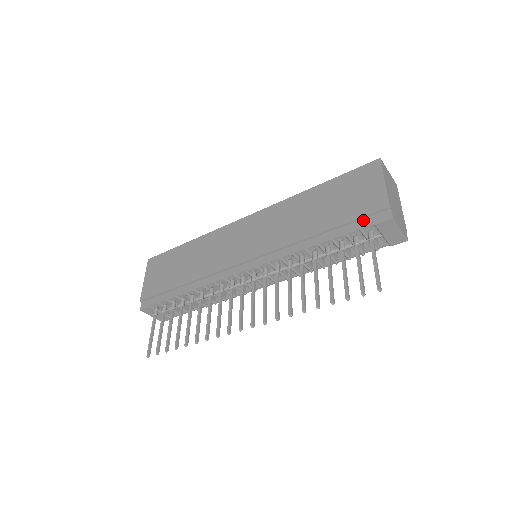
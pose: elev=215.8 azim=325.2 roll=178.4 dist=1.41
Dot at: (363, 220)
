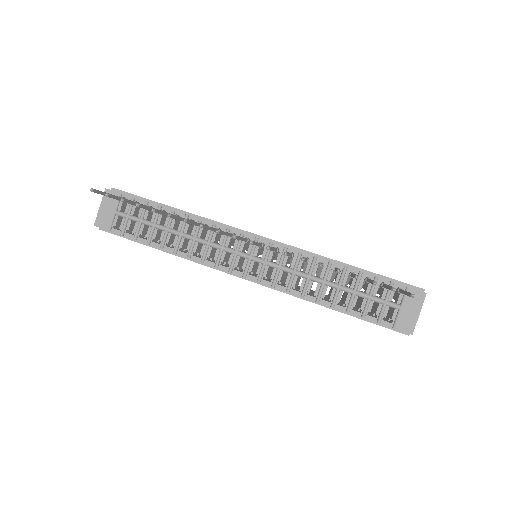
Dot at: (395, 282)
